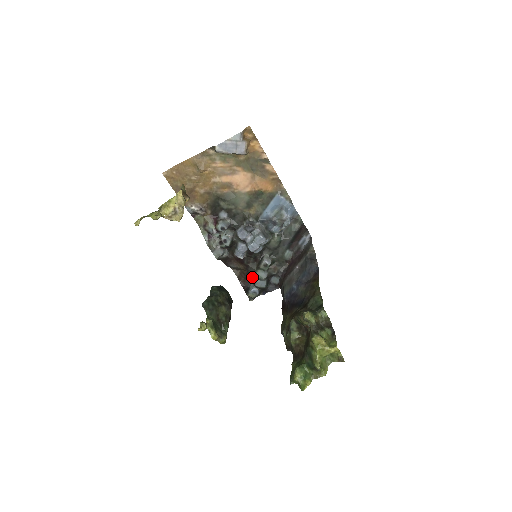
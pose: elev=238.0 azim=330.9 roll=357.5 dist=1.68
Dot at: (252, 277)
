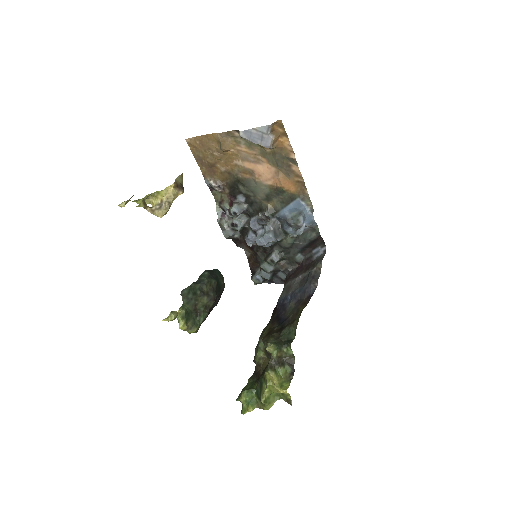
Dot at: occluded
